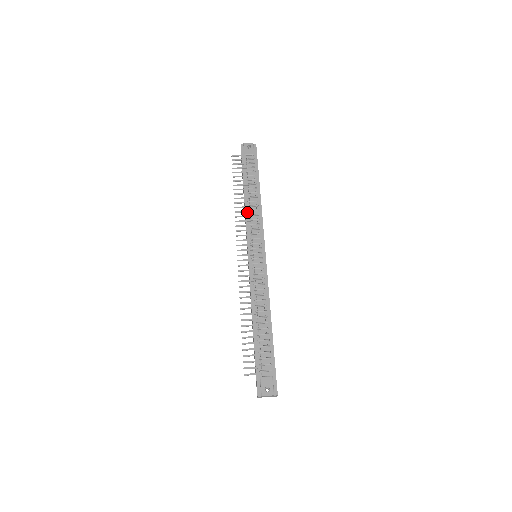
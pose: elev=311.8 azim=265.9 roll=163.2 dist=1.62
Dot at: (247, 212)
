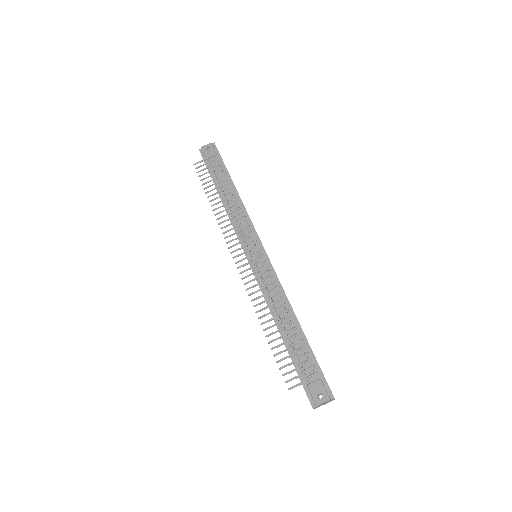
Dot at: (230, 214)
